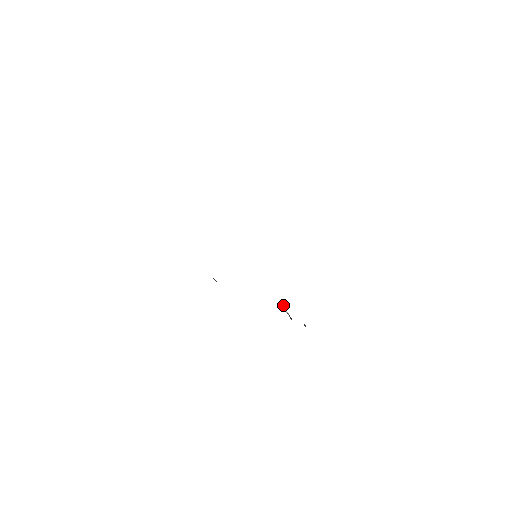
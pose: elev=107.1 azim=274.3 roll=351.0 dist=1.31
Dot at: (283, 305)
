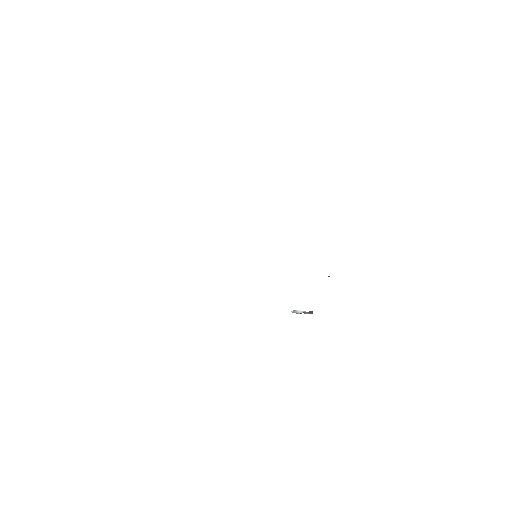
Dot at: (296, 310)
